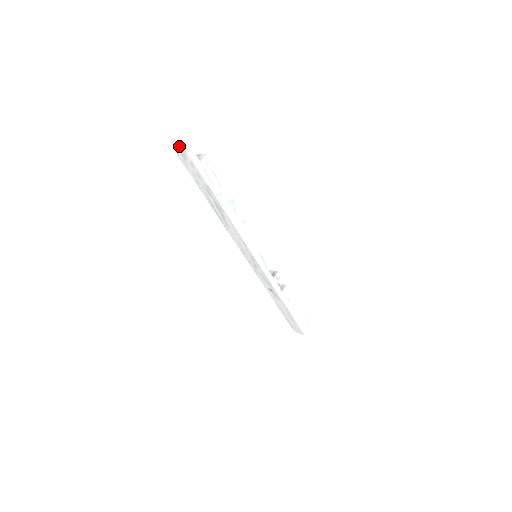
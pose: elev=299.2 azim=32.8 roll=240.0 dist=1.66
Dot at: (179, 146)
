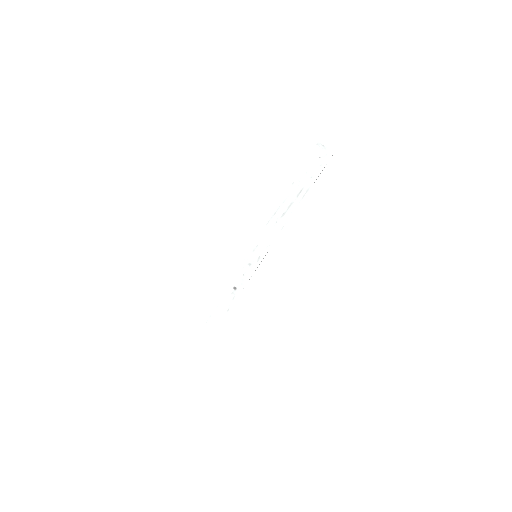
Dot at: occluded
